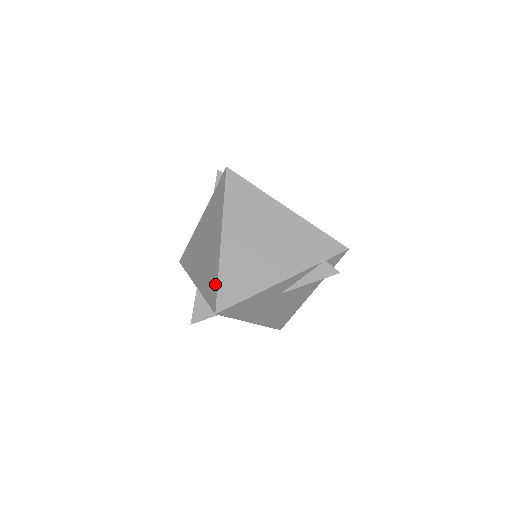
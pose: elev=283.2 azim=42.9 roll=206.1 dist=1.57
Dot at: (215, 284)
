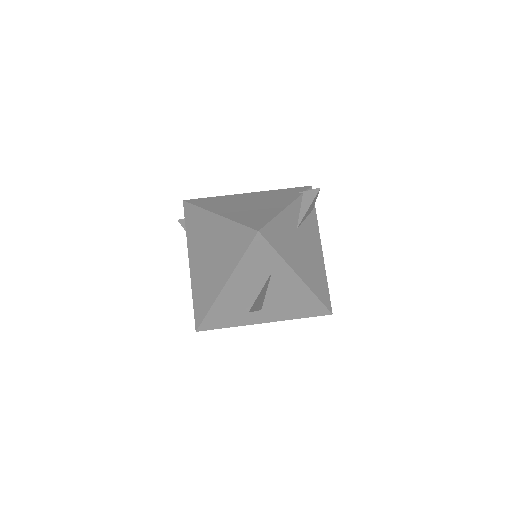
Dot at: (239, 229)
